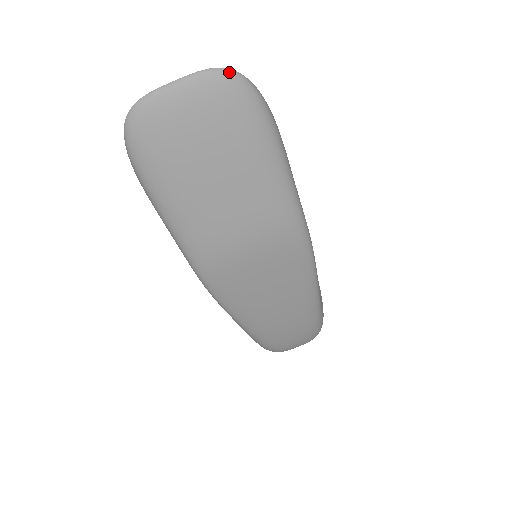
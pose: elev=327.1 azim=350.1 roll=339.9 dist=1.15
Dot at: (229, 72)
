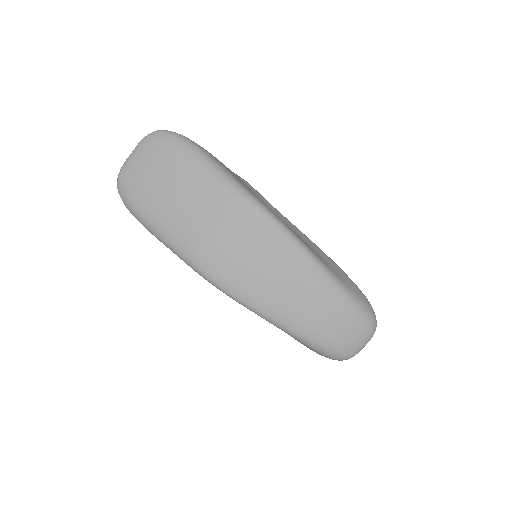
Dot at: (155, 132)
